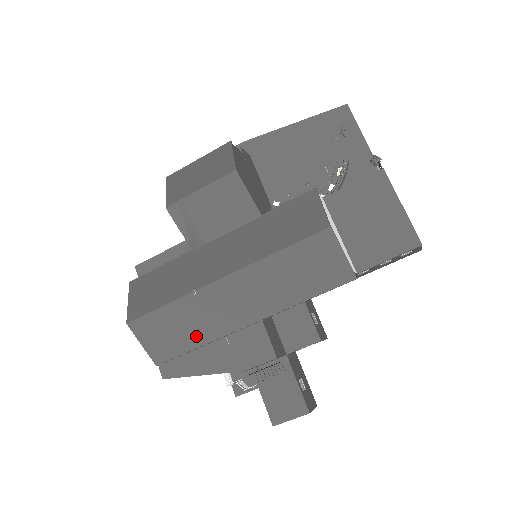
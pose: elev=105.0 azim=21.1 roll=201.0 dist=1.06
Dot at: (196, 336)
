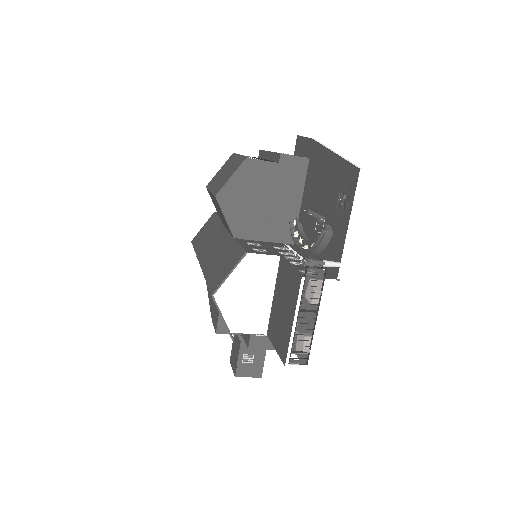
Dot at: occluded
